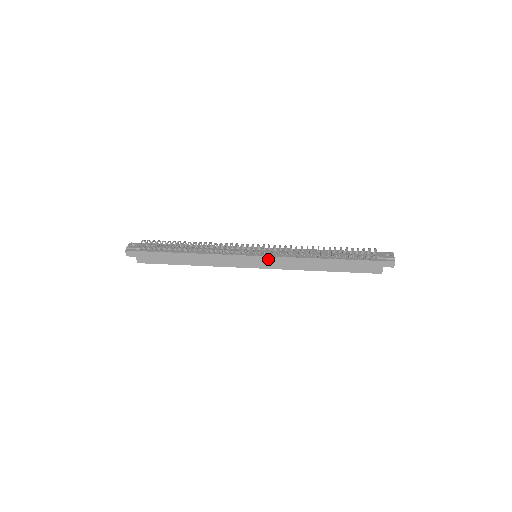
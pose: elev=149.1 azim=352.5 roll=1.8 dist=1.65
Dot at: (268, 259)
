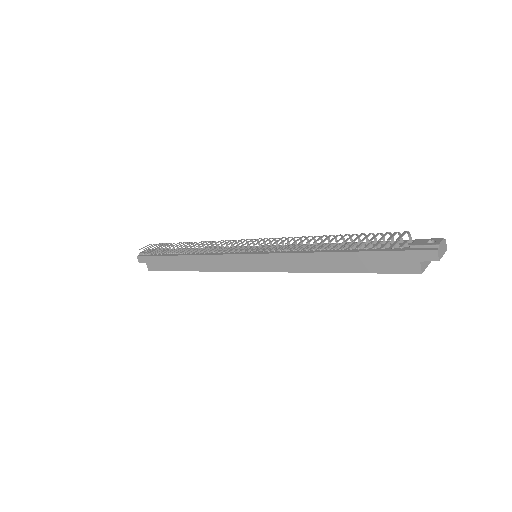
Dot at: (263, 258)
